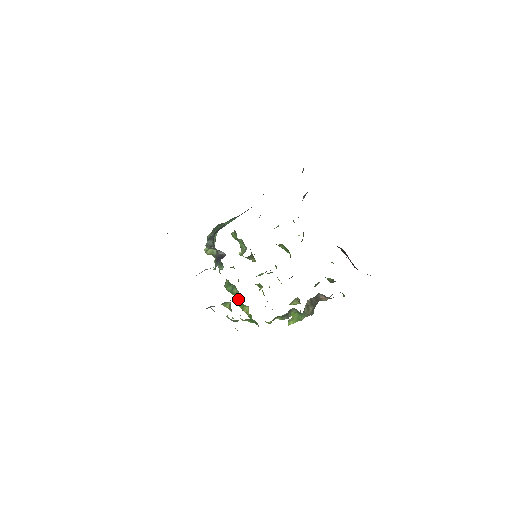
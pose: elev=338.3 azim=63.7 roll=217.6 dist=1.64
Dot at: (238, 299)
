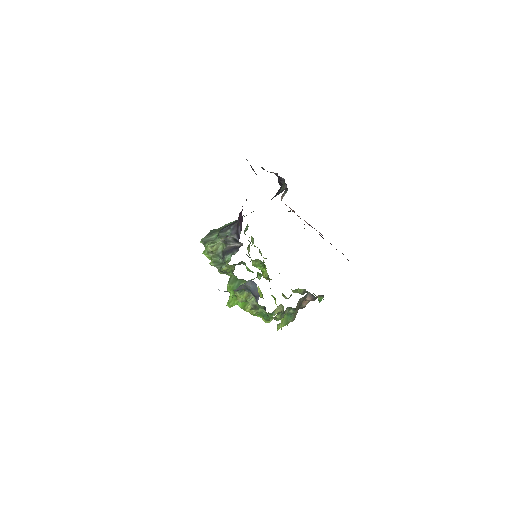
Dot at: occluded
